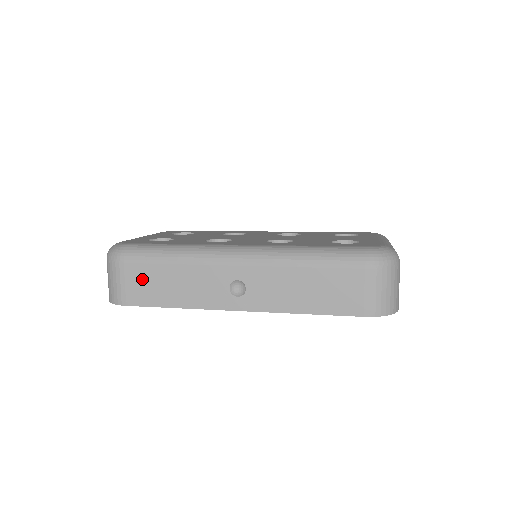
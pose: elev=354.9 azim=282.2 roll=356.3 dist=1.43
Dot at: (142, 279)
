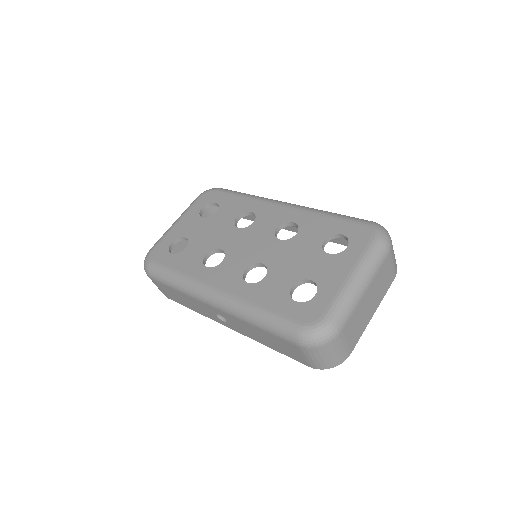
Dot at: (167, 290)
